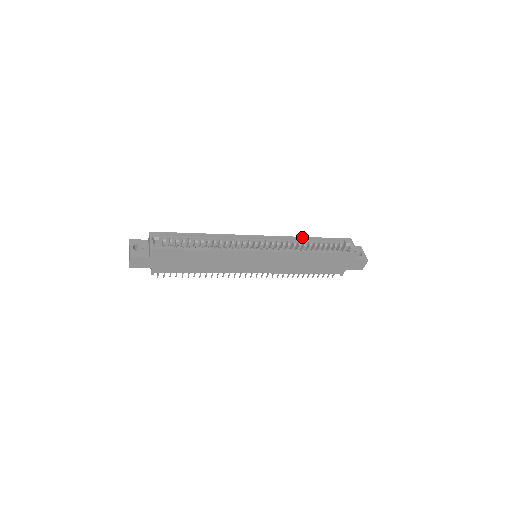
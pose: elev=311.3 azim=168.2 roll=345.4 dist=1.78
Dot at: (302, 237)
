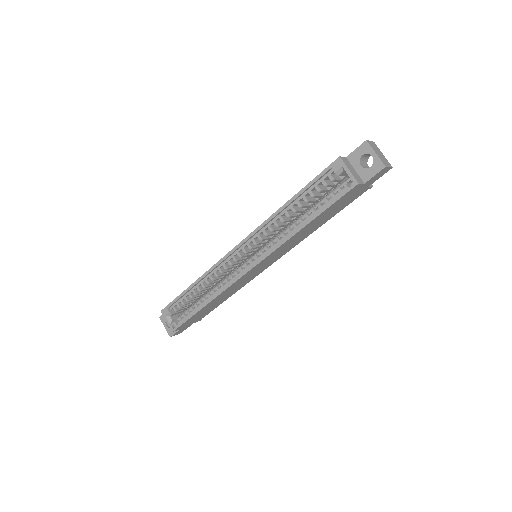
Dot at: (278, 210)
